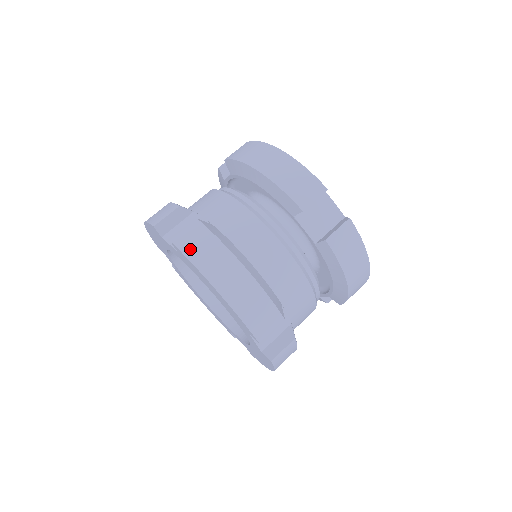
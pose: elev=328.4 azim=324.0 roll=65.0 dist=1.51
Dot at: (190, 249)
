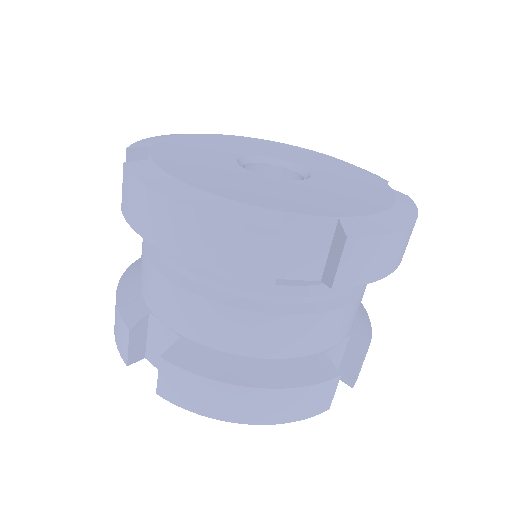
Dot at: (183, 400)
